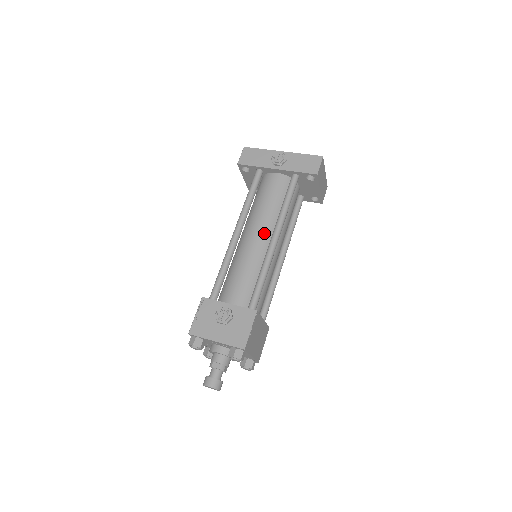
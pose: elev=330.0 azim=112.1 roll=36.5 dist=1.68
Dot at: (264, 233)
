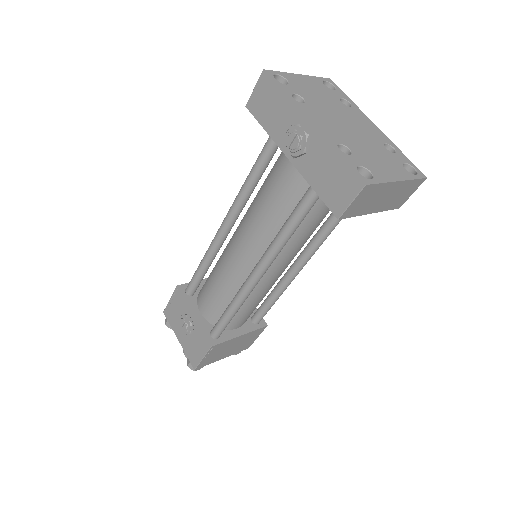
Dot at: (251, 253)
